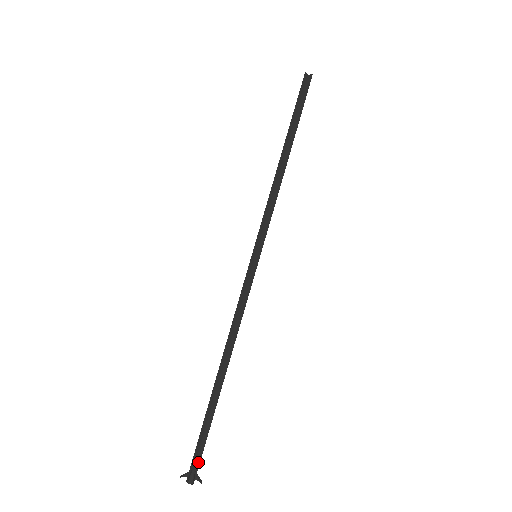
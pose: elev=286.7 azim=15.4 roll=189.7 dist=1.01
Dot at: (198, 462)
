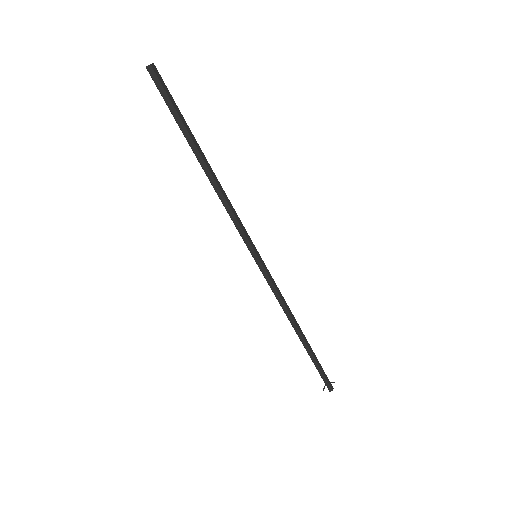
Dot at: (327, 379)
